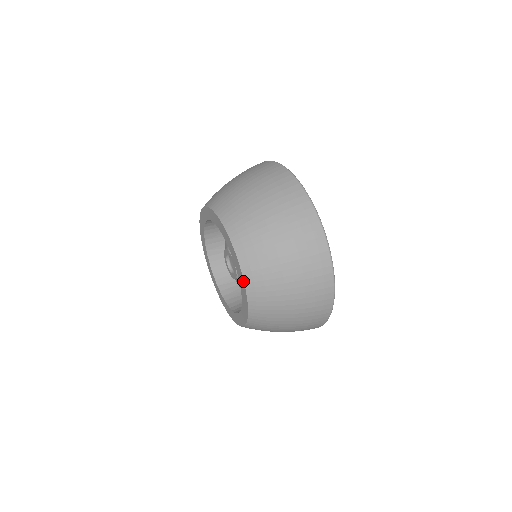
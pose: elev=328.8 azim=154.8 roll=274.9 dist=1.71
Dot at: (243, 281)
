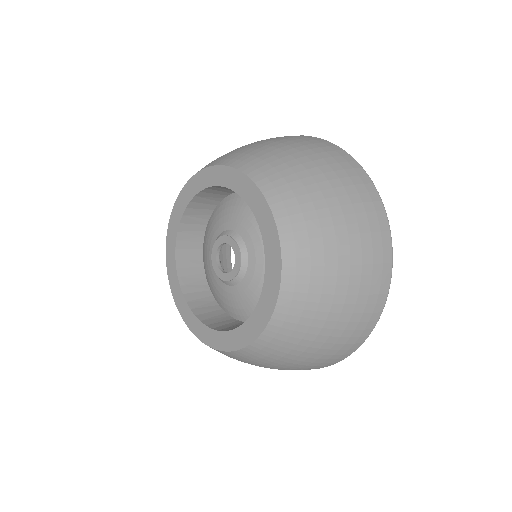
Dot at: (277, 240)
